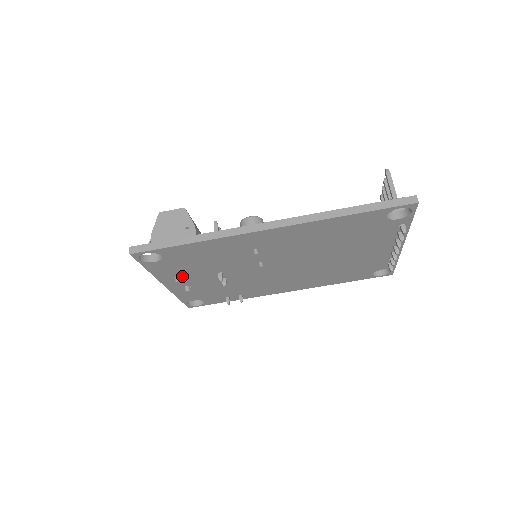
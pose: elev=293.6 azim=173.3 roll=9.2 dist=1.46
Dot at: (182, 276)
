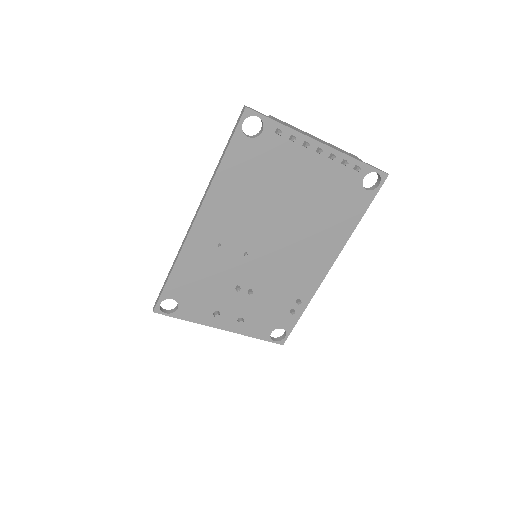
Dot at: (217, 310)
